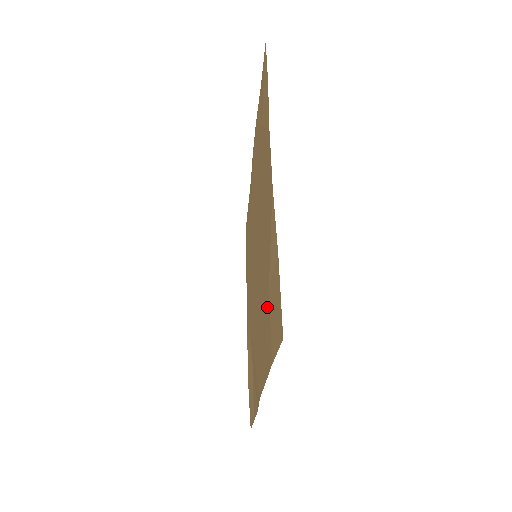
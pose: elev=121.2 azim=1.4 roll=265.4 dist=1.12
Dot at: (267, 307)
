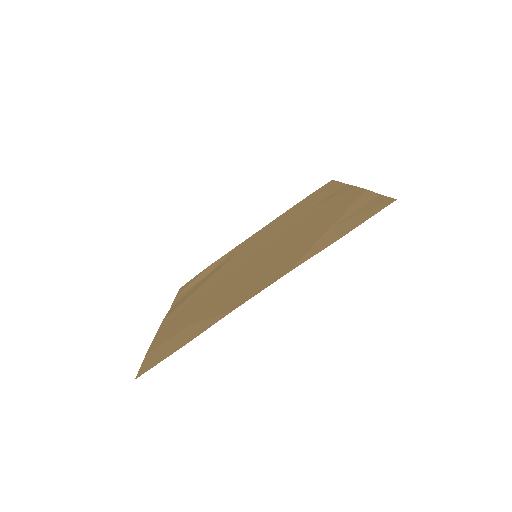
Dot at: (184, 325)
